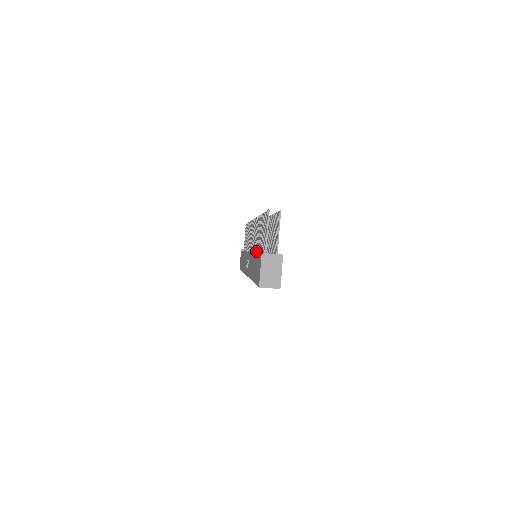
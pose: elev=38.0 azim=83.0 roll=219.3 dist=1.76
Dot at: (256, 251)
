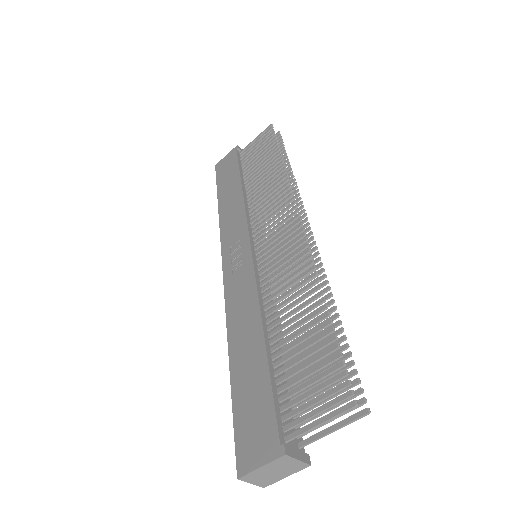
Dot at: (268, 312)
